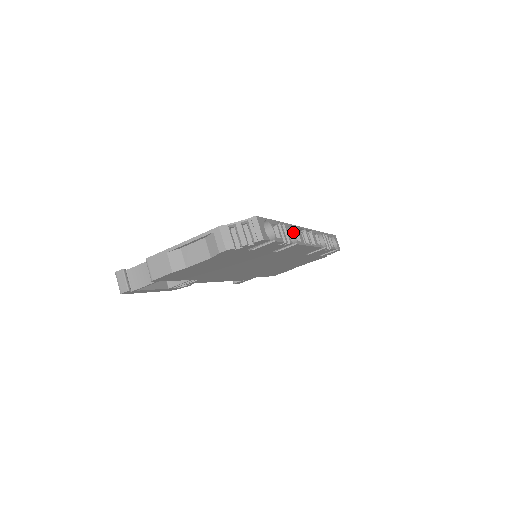
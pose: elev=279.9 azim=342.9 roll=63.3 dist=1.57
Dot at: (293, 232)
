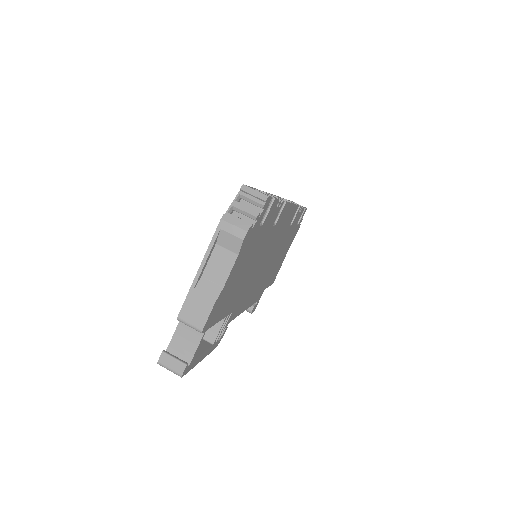
Dot at: occluded
